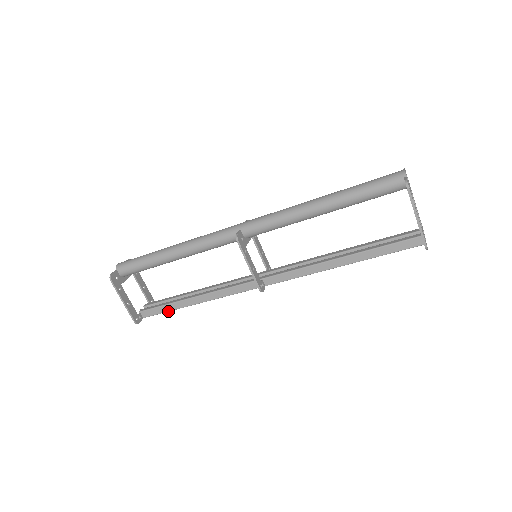
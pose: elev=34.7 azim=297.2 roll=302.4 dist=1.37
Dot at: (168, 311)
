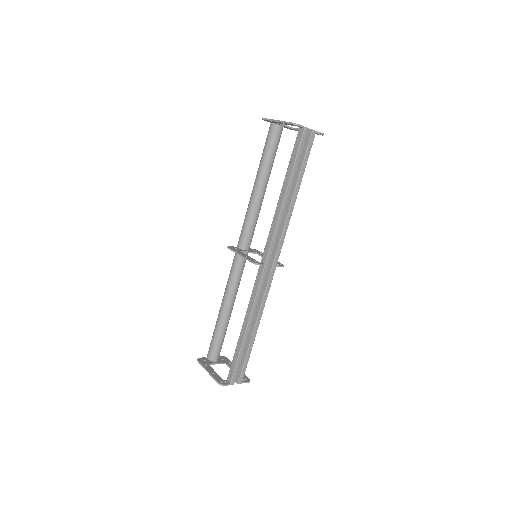
Dot at: (238, 358)
